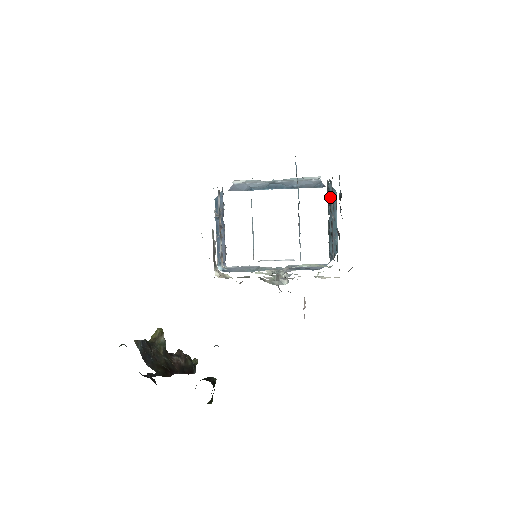
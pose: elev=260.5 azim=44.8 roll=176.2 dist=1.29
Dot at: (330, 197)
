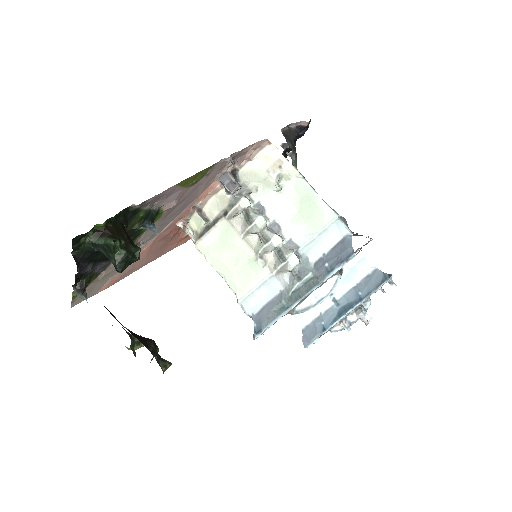
Dot at: occluded
